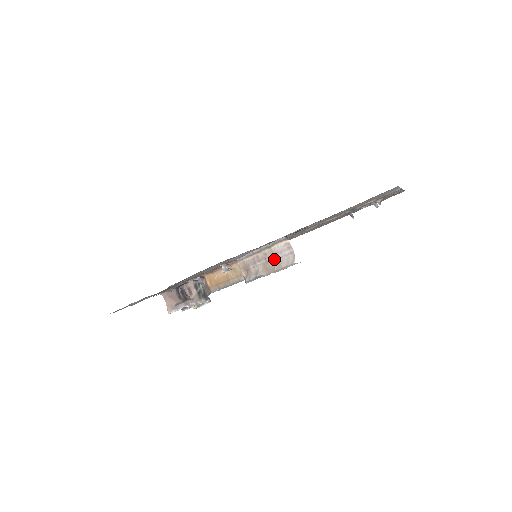
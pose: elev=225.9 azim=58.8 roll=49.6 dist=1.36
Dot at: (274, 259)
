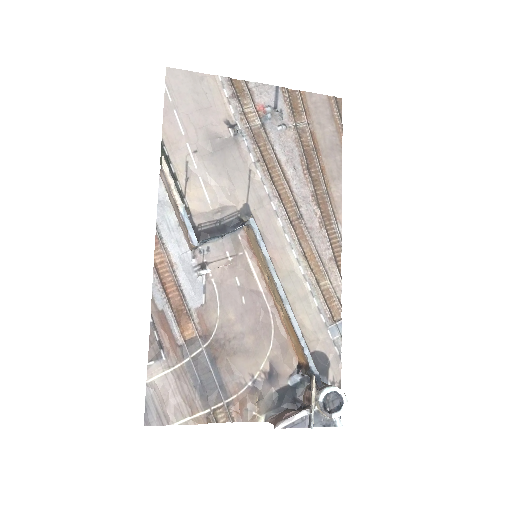
Dot at: (171, 195)
